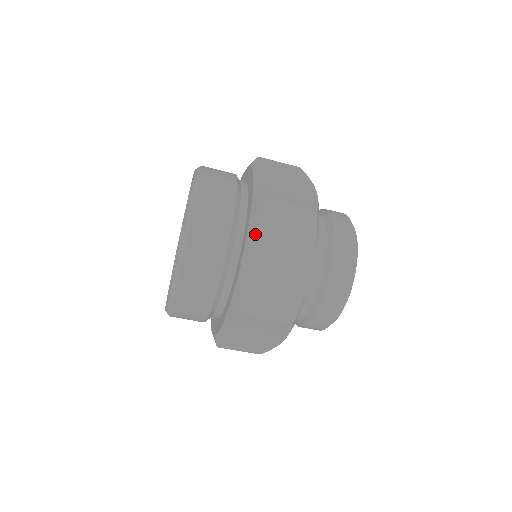
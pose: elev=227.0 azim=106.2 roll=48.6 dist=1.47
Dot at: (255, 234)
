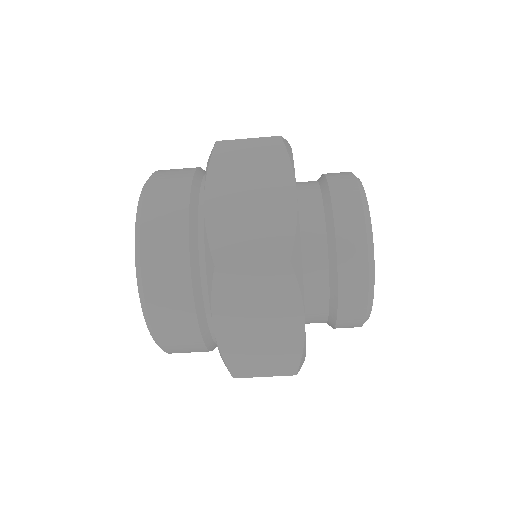
Dot at: (214, 177)
